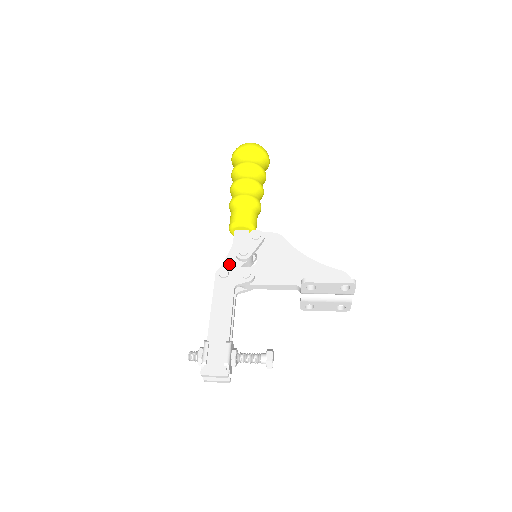
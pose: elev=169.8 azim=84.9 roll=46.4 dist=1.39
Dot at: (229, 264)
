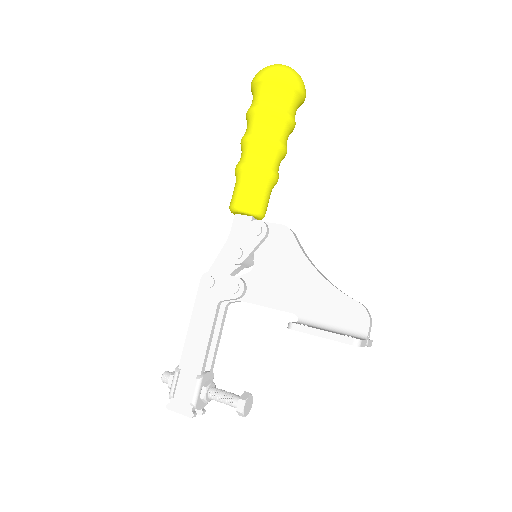
Dot at: (220, 266)
